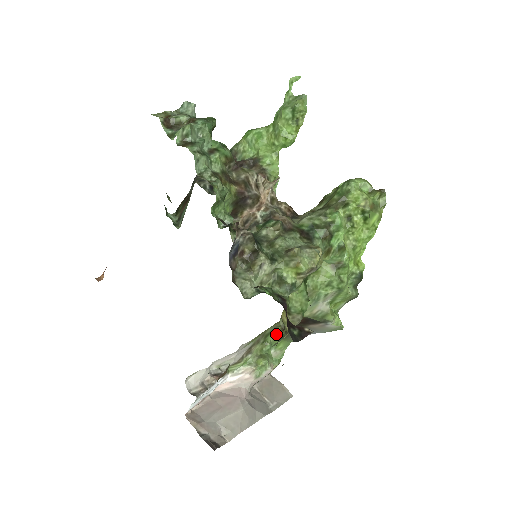
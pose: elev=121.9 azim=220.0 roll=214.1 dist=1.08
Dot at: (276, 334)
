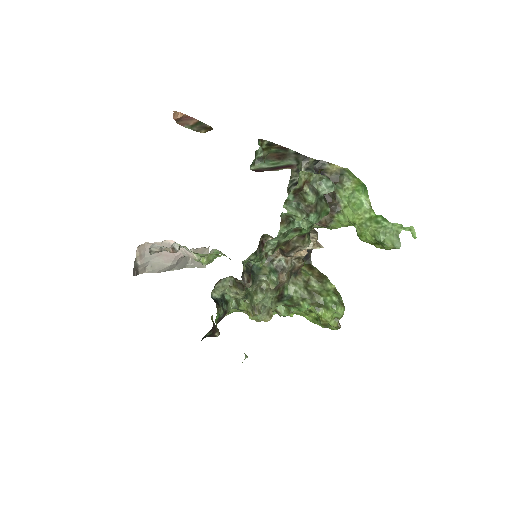
Dot at: occluded
